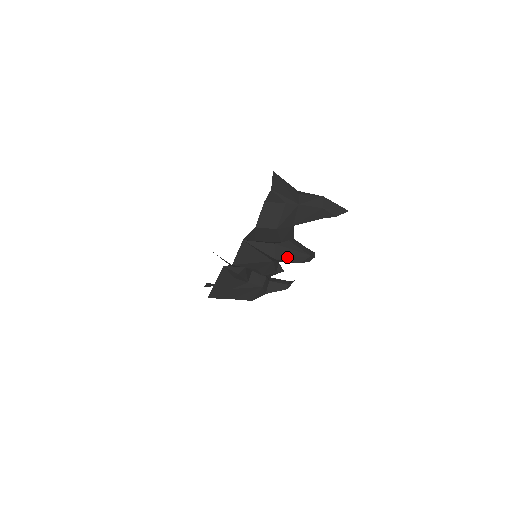
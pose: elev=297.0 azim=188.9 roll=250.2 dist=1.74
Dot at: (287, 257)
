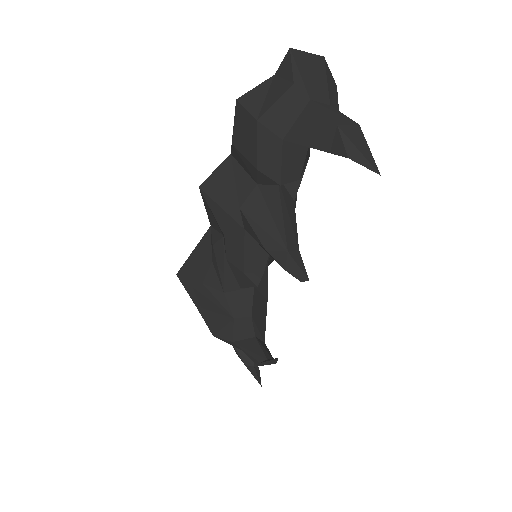
Dot at: (256, 220)
